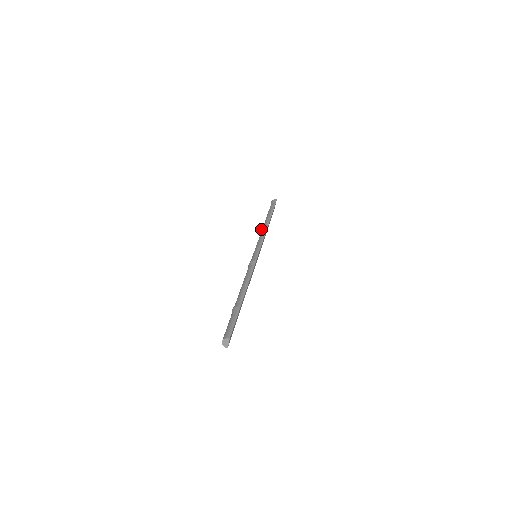
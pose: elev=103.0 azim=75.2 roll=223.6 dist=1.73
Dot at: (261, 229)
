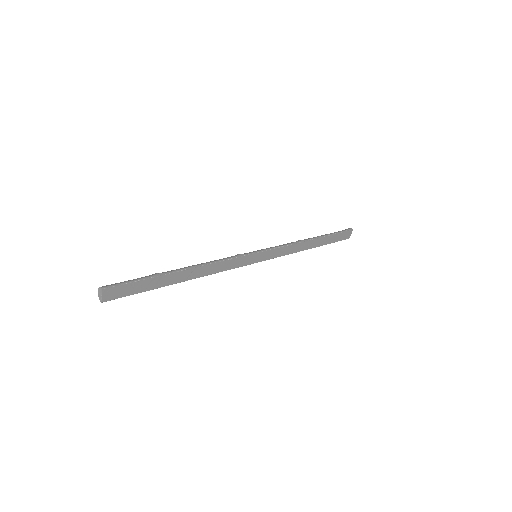
Dot at: occluded
